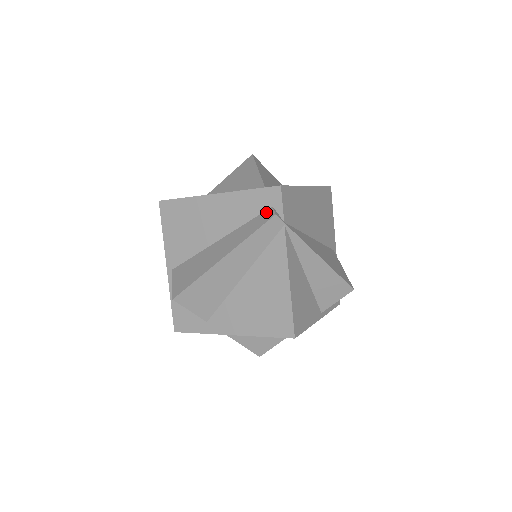
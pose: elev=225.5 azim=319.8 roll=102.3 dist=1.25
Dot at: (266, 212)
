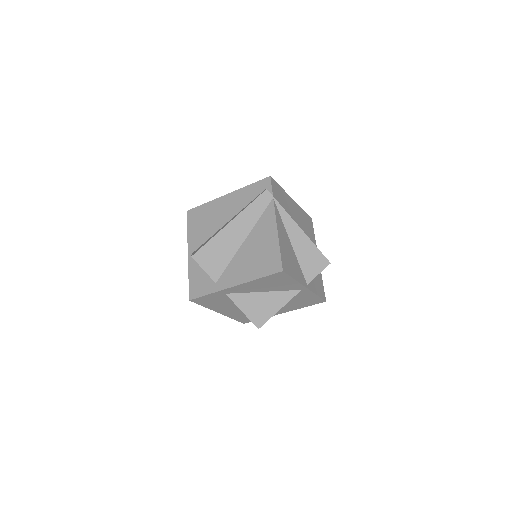
Dot at: occluded
